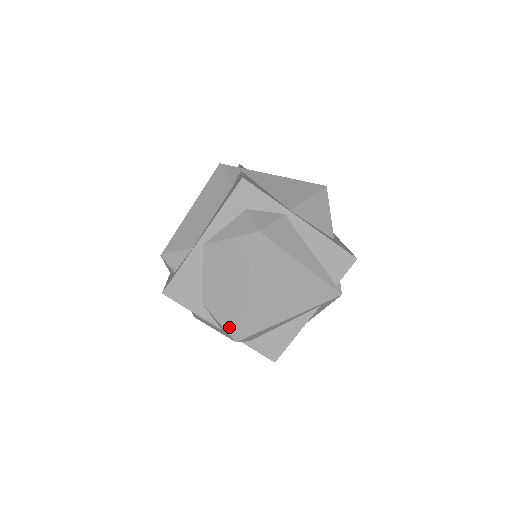
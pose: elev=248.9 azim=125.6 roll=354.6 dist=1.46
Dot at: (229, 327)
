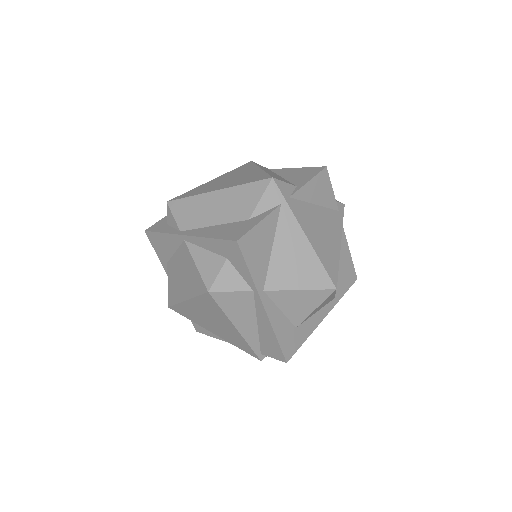
Dot at: (170, 296)
